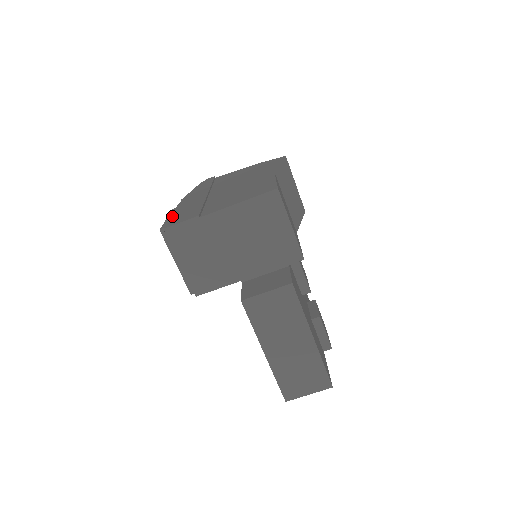
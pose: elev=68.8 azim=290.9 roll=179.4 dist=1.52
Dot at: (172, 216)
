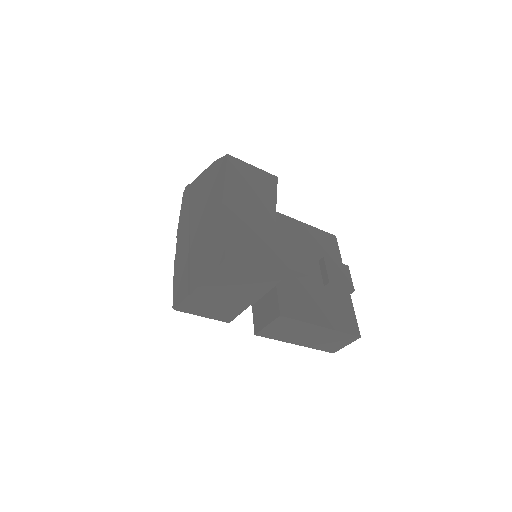
Dot at: (175, 282)
